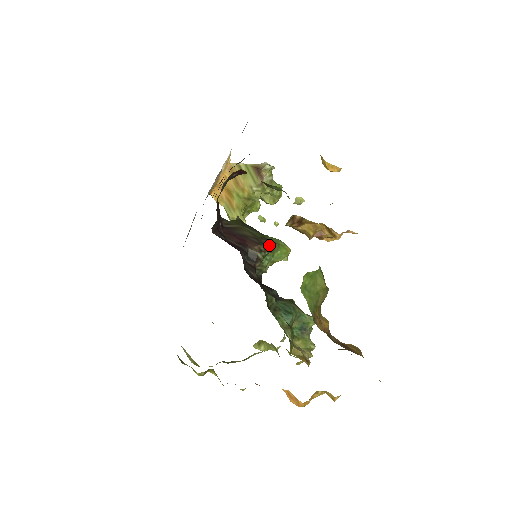
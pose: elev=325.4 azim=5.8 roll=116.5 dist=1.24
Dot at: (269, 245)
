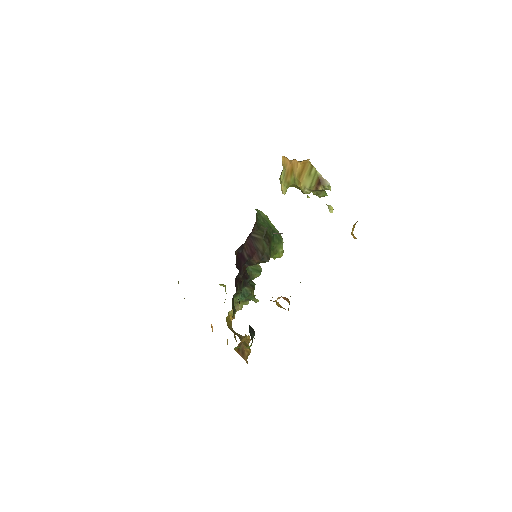
Dot at: occluded
